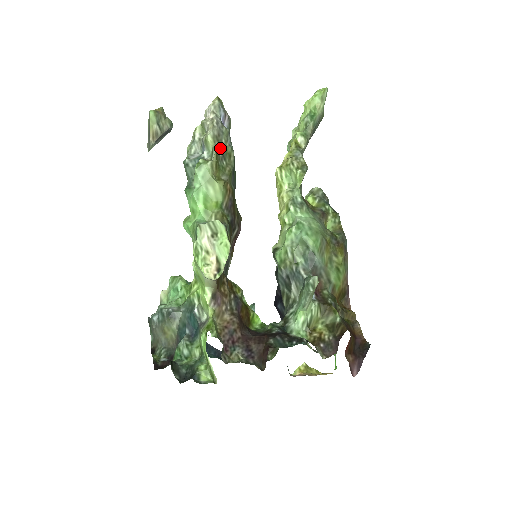
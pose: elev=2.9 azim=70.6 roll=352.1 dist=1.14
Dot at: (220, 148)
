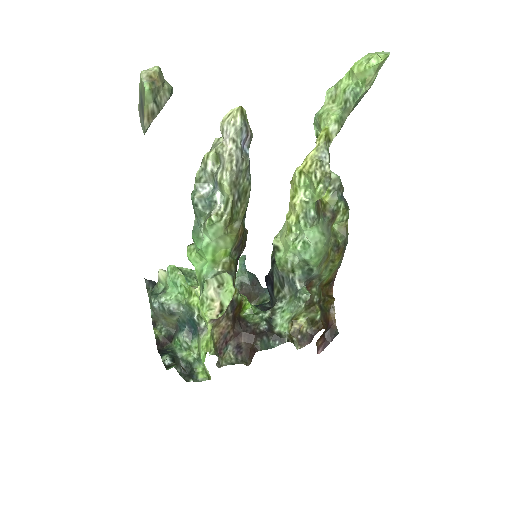
Dot at: (236, 192)
